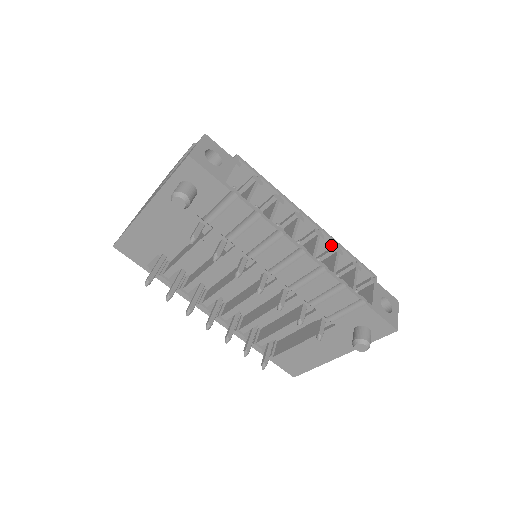
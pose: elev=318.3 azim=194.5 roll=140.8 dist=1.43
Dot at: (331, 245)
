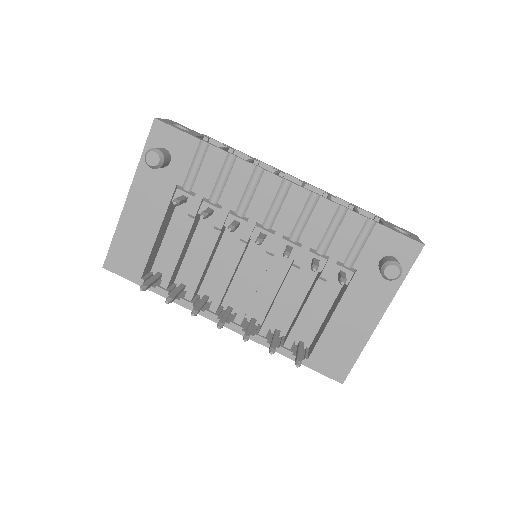
Dot at: occluded
